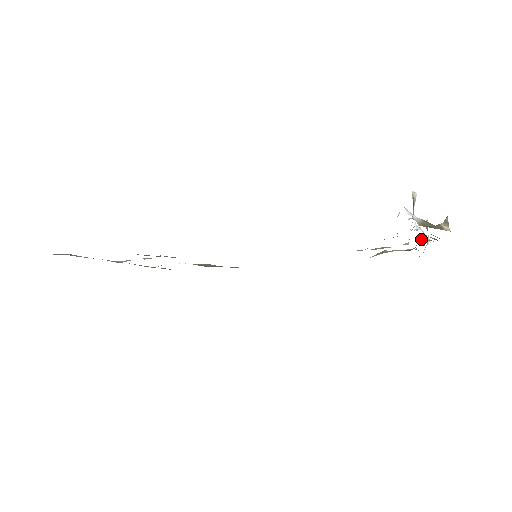
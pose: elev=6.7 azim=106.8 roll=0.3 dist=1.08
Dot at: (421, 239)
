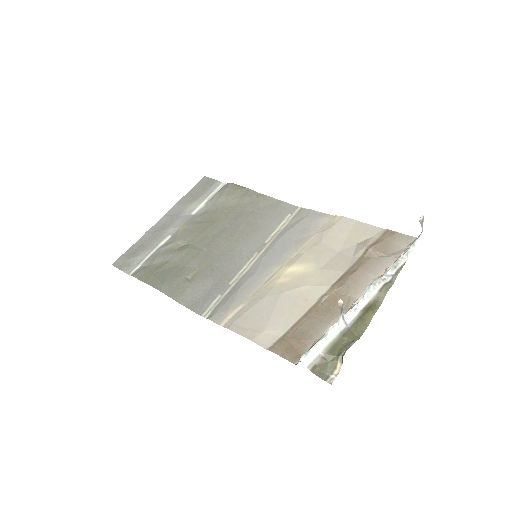
Dot at: (387, 270)
